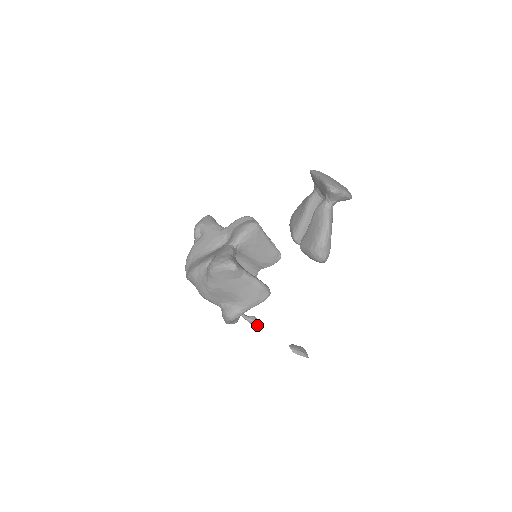
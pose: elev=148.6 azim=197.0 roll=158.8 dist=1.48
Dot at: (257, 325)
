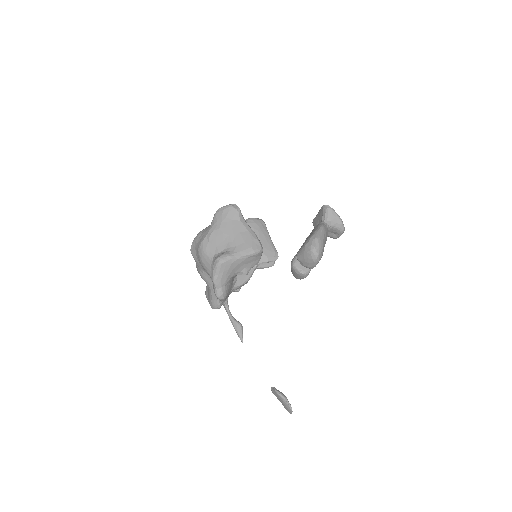
Dot at: (241, 332)
